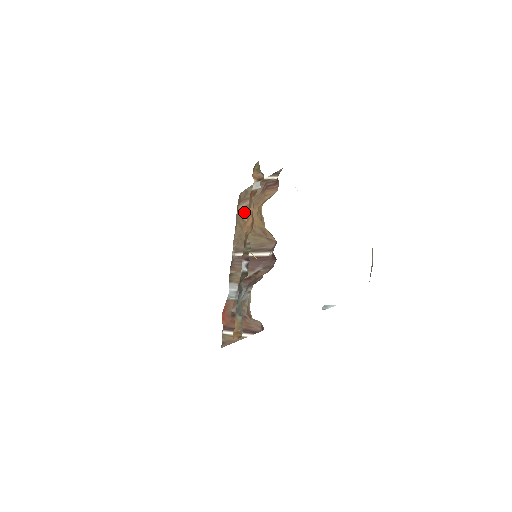
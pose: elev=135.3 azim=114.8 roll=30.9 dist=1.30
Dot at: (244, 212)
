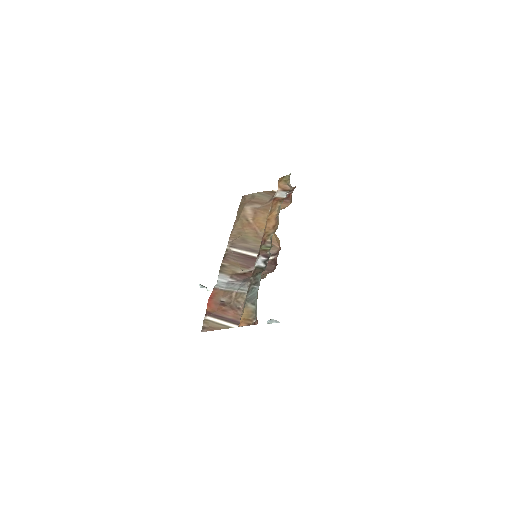
Dot at: (250, 213)
